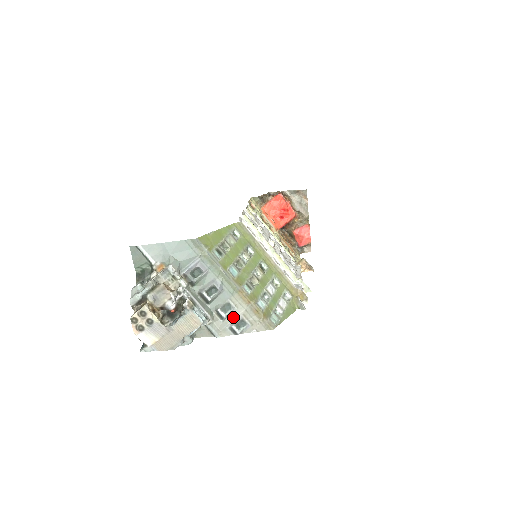
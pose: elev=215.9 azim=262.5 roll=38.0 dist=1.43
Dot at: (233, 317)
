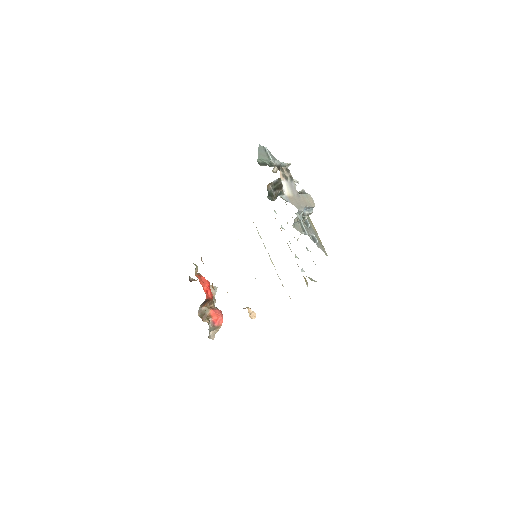
Dot at: (311, 231)
